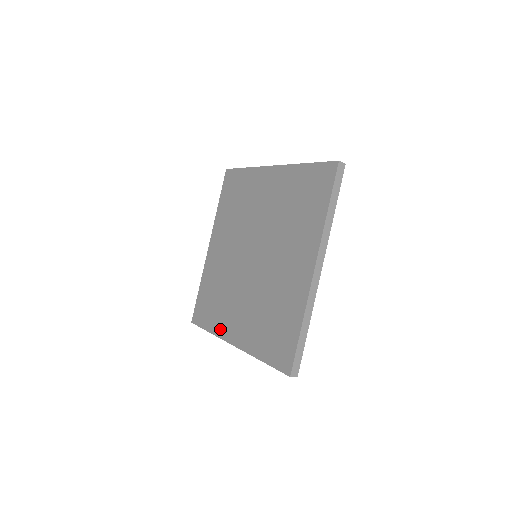
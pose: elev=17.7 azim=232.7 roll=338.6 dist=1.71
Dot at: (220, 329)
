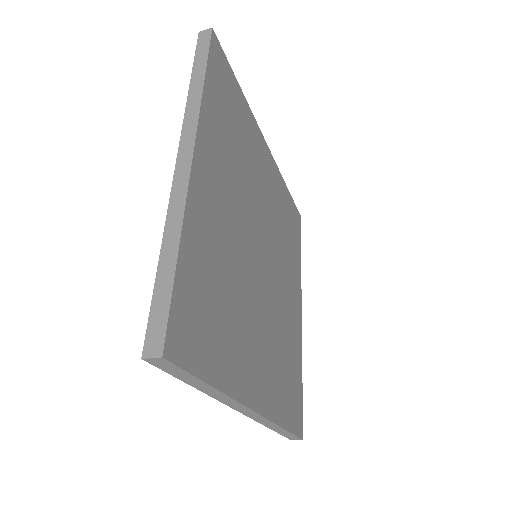
Dot at: occluded
